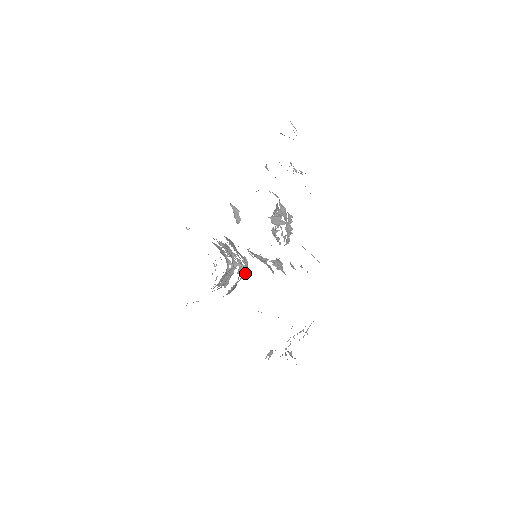
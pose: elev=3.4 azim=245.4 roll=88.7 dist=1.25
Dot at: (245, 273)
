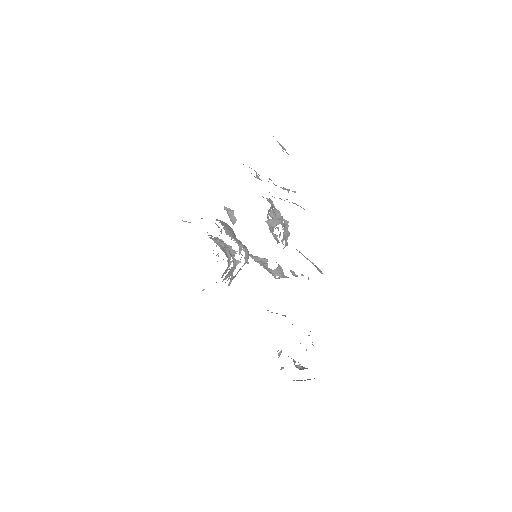
Dot at: occluded
